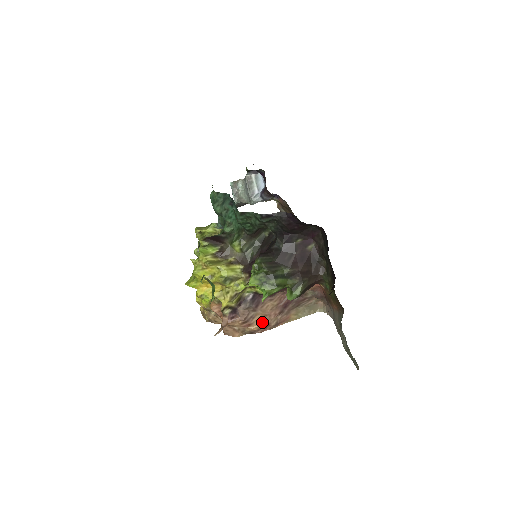
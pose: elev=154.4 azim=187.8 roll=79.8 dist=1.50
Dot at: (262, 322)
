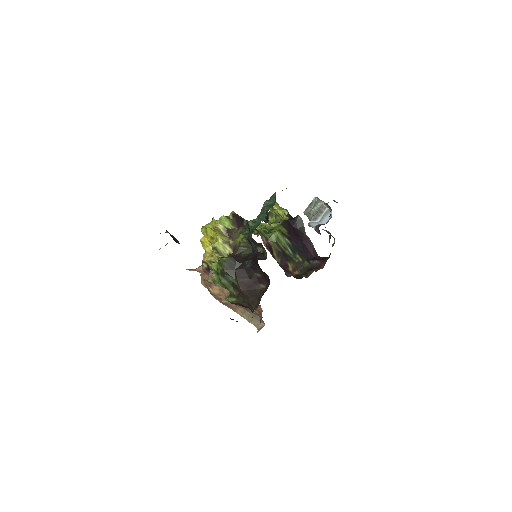
Dot at: (218, 293)
